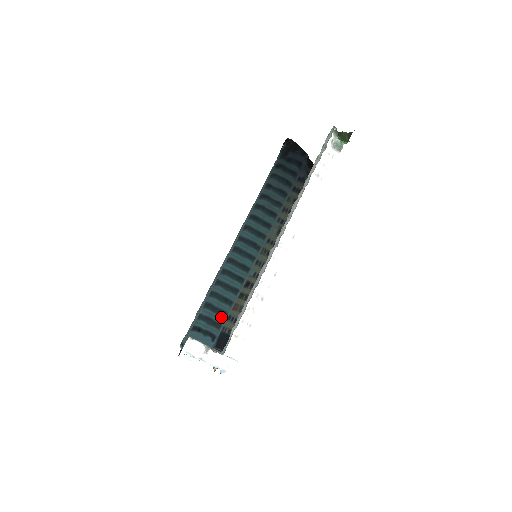
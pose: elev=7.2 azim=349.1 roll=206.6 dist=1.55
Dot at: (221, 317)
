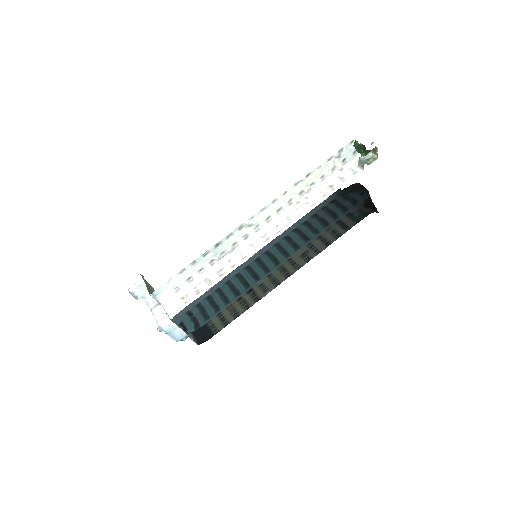
Dot at: (213, 311)
